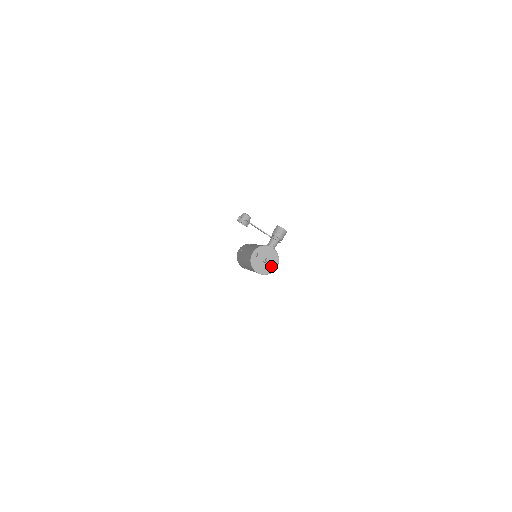
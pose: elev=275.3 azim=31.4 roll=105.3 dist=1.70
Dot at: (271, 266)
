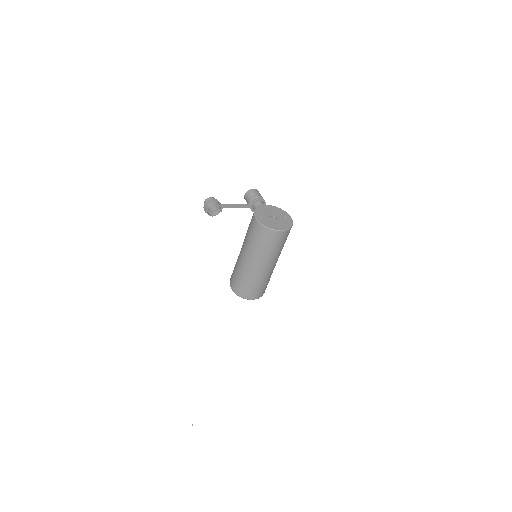
Dot at: (285, 219)
